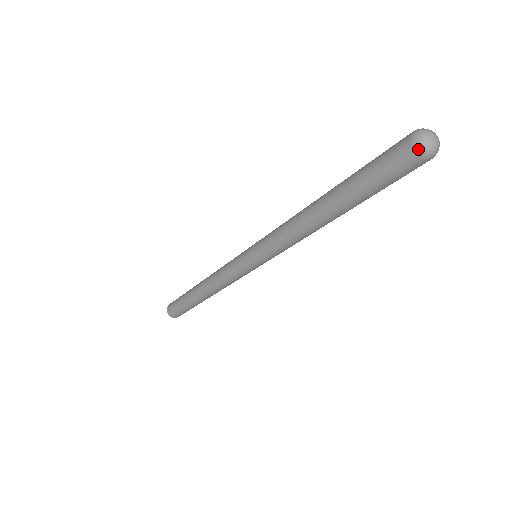
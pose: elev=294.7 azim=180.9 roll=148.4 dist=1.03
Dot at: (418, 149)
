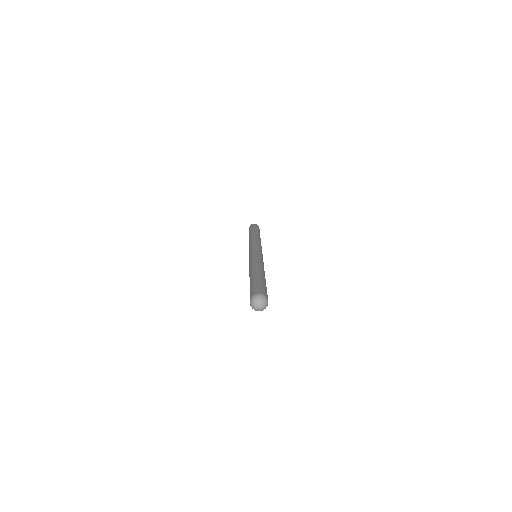
Dot at: (250, 303)
